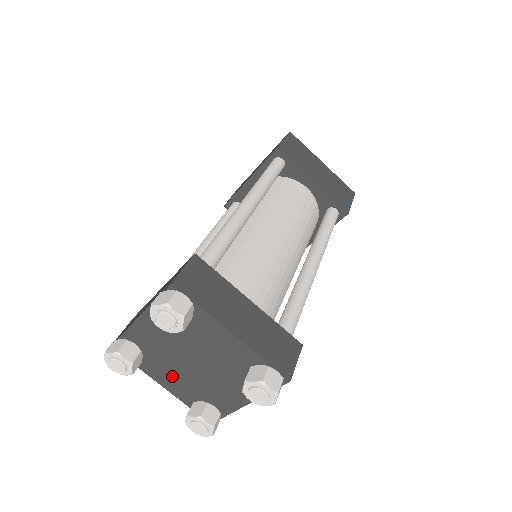
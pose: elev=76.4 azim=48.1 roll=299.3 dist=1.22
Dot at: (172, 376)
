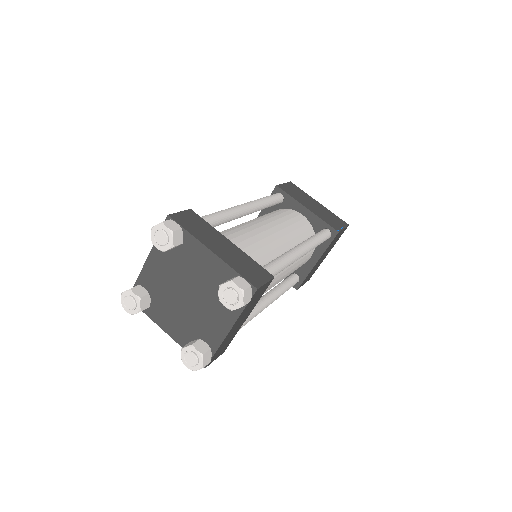
Dot at: (172, 317)
